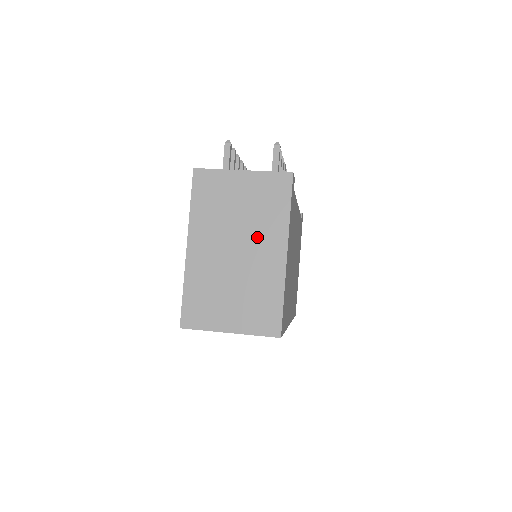
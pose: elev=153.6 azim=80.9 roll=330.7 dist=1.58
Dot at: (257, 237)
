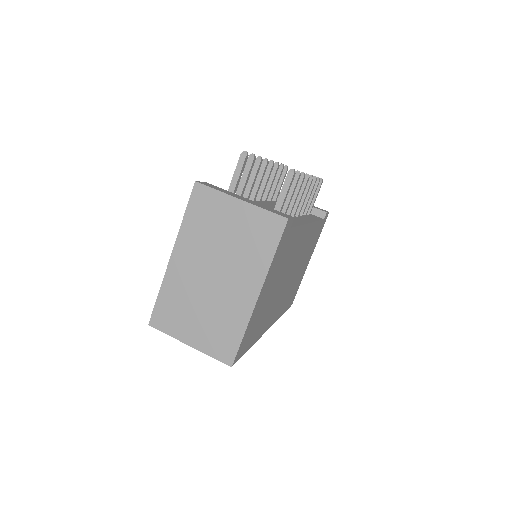
Dot at: (236, 269)
